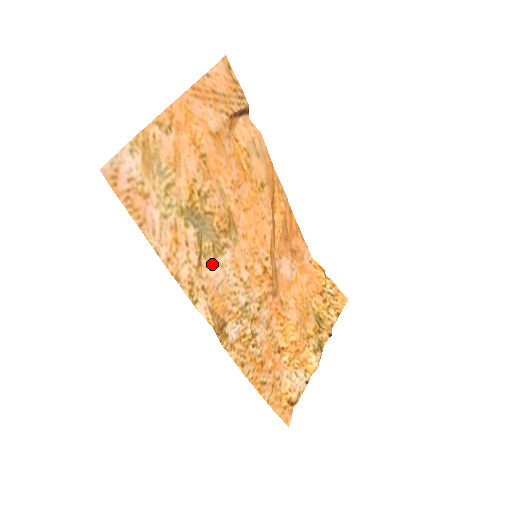
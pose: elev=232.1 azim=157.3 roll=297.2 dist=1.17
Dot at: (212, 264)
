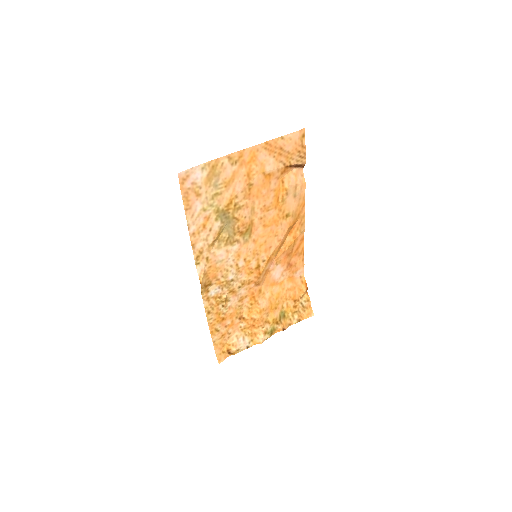
Dot at: (221, 248)
